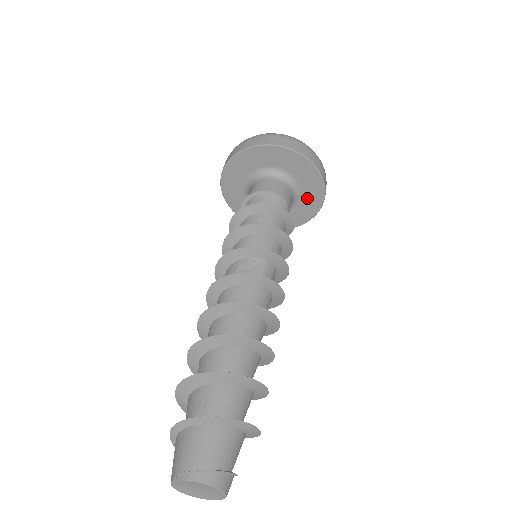
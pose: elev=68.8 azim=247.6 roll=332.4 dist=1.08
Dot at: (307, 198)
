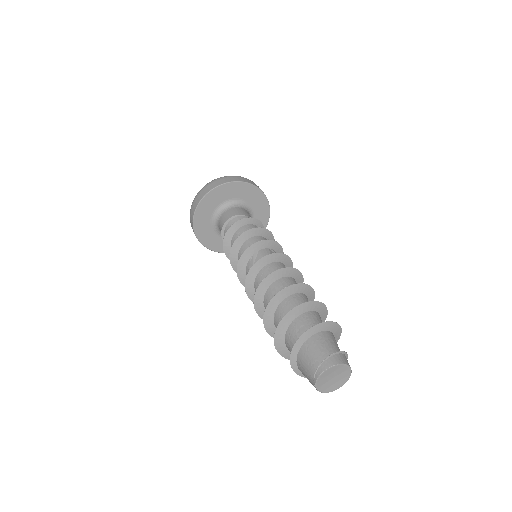
Dot at: (252, 200)
